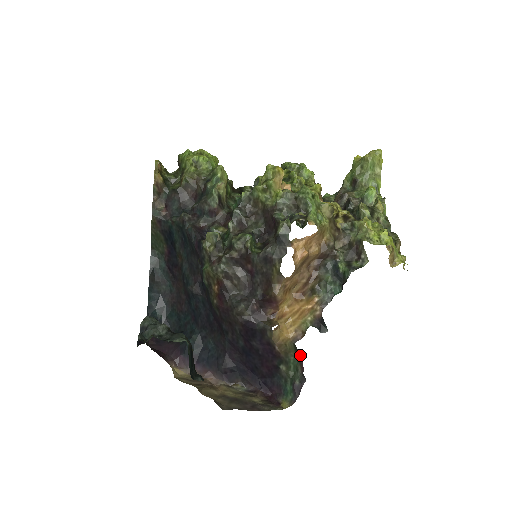
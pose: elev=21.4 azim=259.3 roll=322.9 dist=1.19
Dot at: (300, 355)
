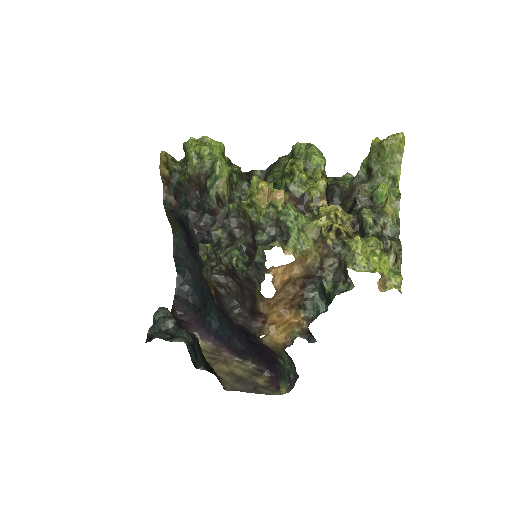
Dot at: (291, 358)
